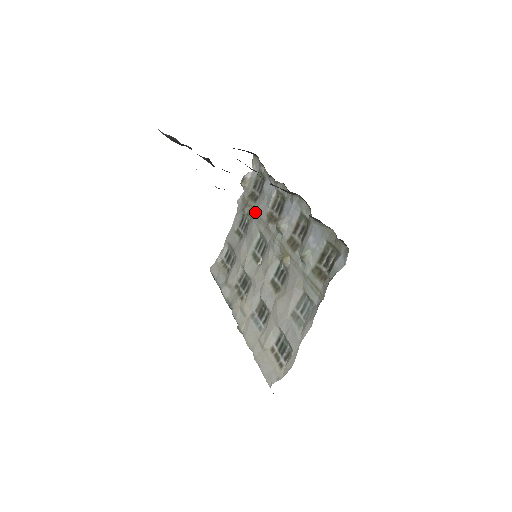
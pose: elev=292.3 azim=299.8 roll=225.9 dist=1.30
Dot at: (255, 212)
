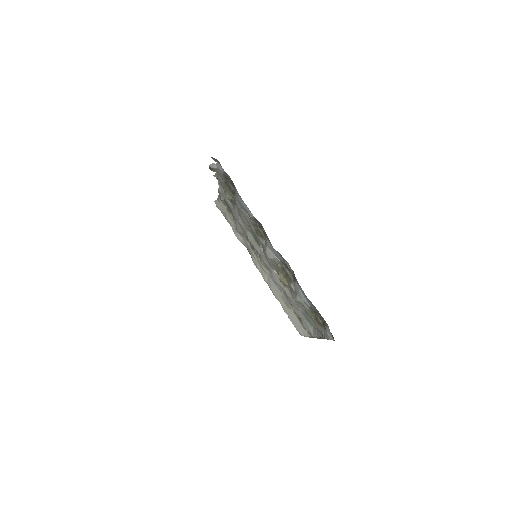
Dot at: (238, 208)
